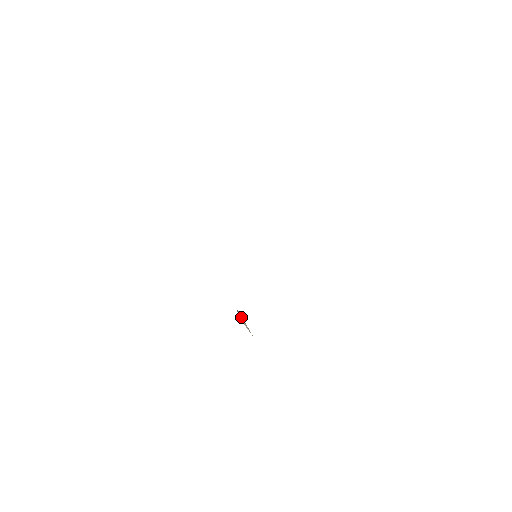
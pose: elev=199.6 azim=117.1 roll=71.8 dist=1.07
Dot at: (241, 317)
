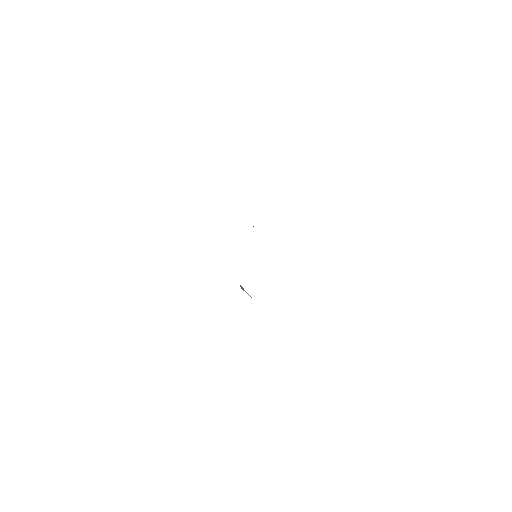
Dot at: (243, 289)
